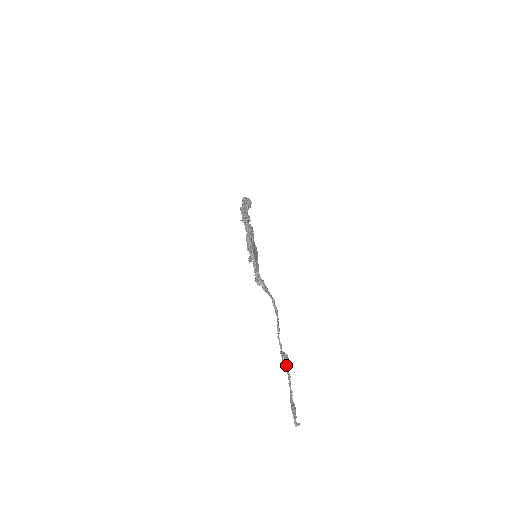
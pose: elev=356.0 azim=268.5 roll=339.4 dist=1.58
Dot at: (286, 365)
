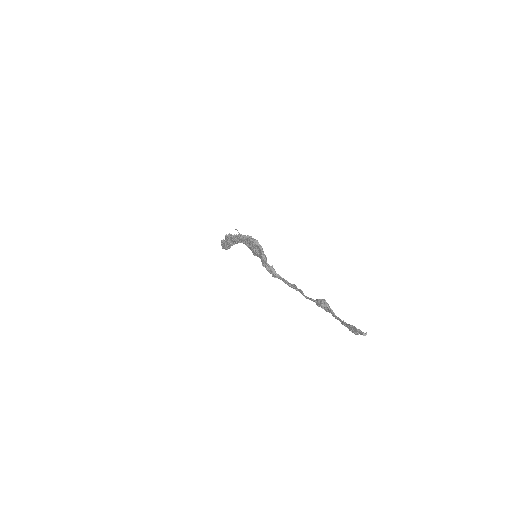
Dot at: (327, 304)
